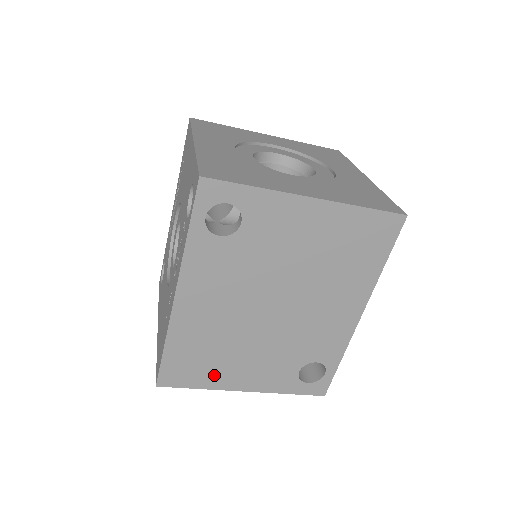
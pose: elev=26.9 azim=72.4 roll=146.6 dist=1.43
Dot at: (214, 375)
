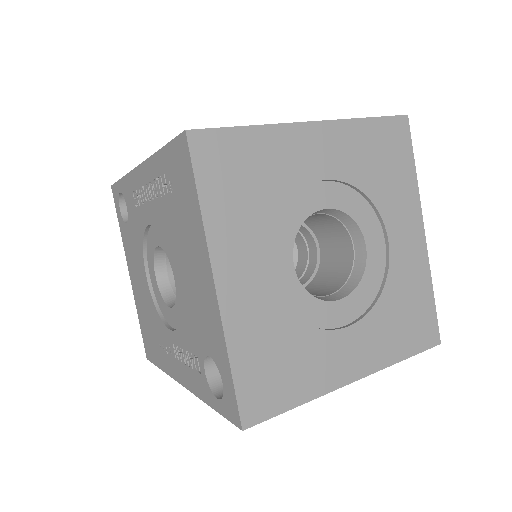
Dot at: occluded
